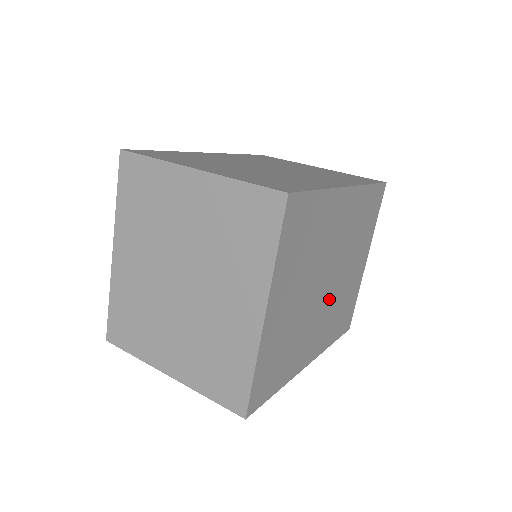
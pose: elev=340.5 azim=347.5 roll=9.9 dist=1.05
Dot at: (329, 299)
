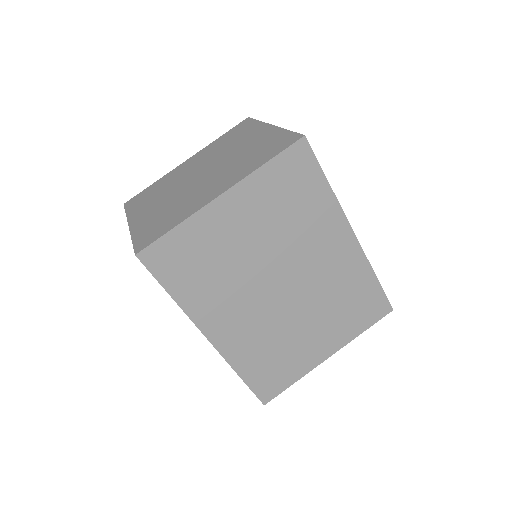
Dot at: (271, 311)
